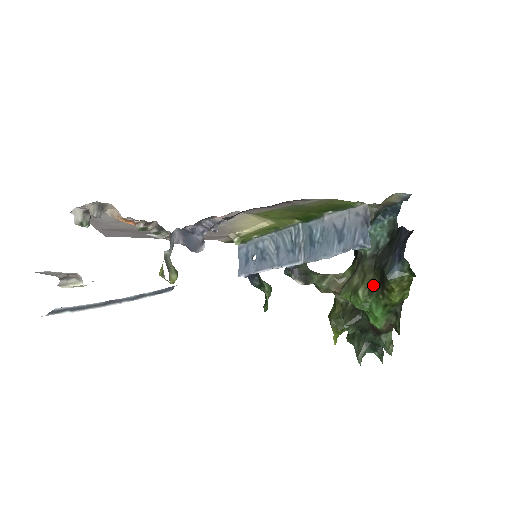
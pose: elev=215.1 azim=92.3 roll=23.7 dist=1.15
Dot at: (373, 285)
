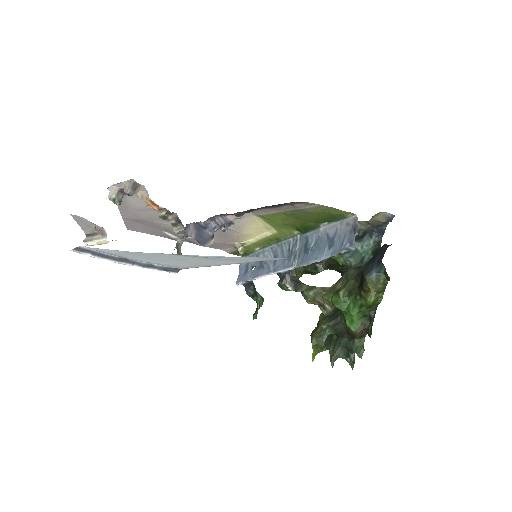
Dot at: (353, 289)
